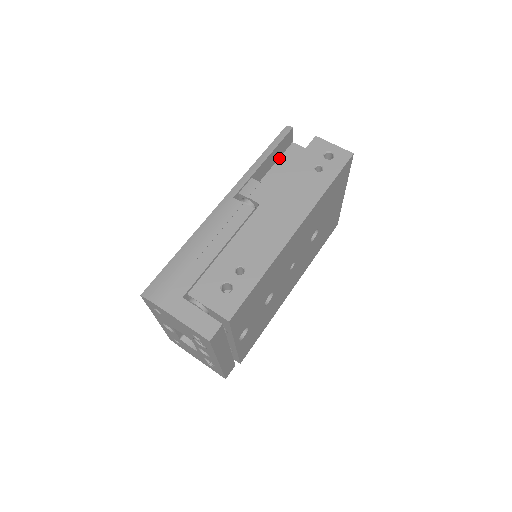
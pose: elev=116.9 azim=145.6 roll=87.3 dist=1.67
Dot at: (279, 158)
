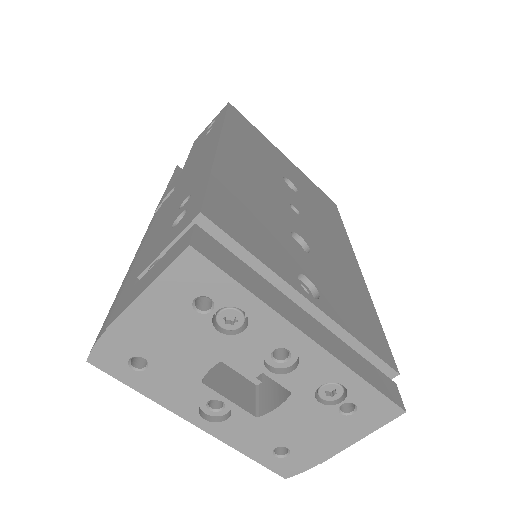
Dot at: occluded
